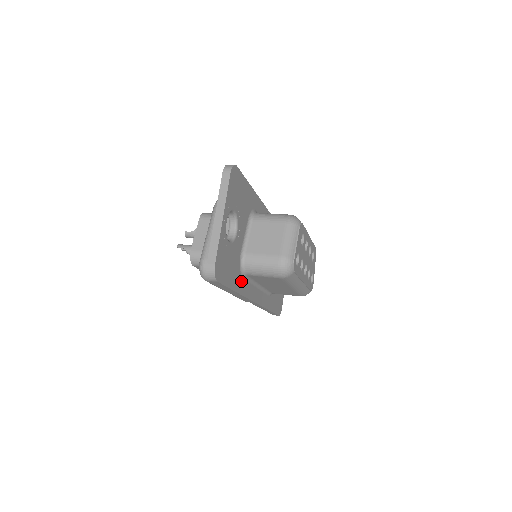
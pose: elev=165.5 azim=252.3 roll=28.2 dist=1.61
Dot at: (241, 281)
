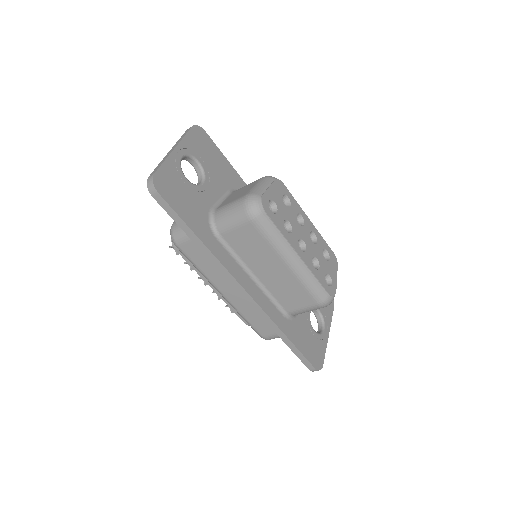
Dot at: (212, 238)
